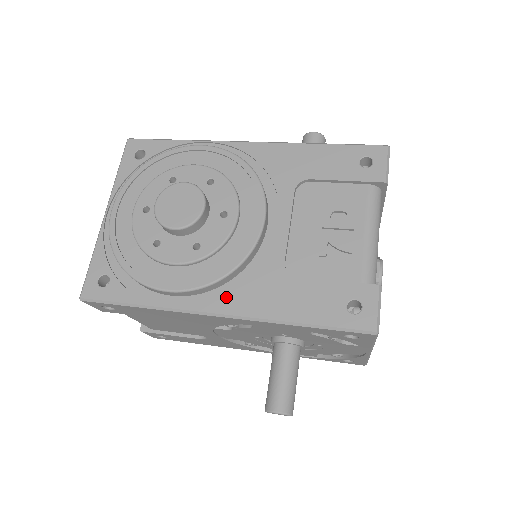
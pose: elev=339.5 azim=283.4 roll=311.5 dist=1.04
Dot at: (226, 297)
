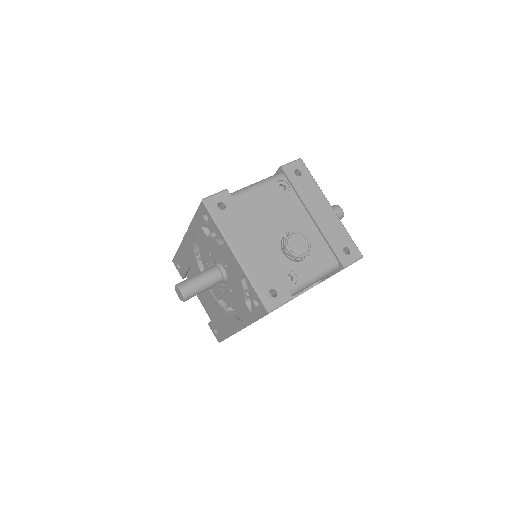
Dot at: occluded
